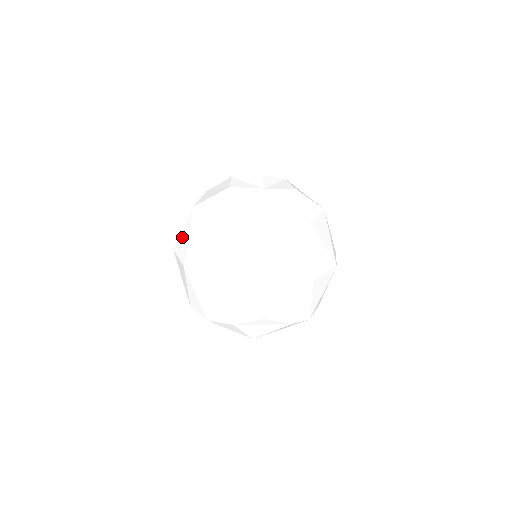
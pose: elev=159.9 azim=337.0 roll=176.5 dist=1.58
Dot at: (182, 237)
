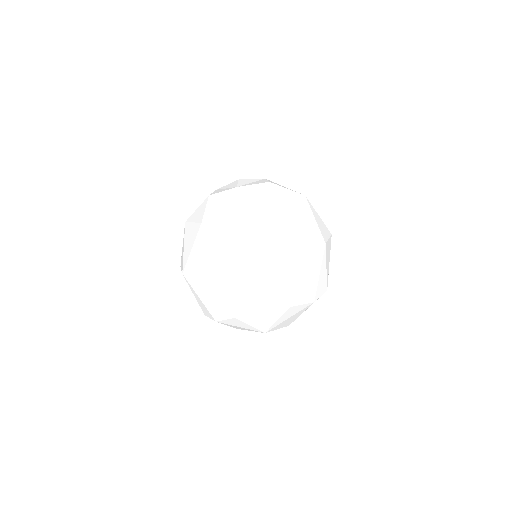
Dot at: (182, 252)
